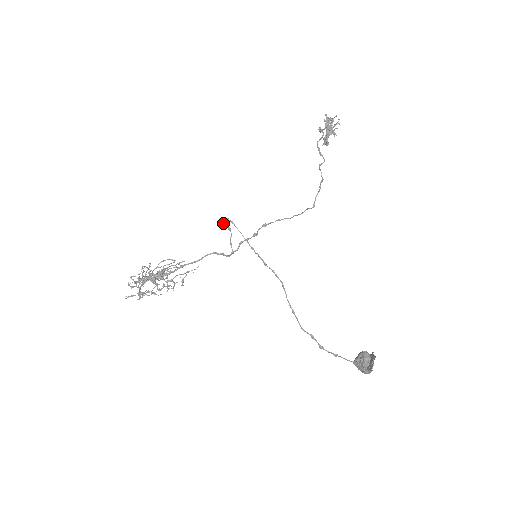
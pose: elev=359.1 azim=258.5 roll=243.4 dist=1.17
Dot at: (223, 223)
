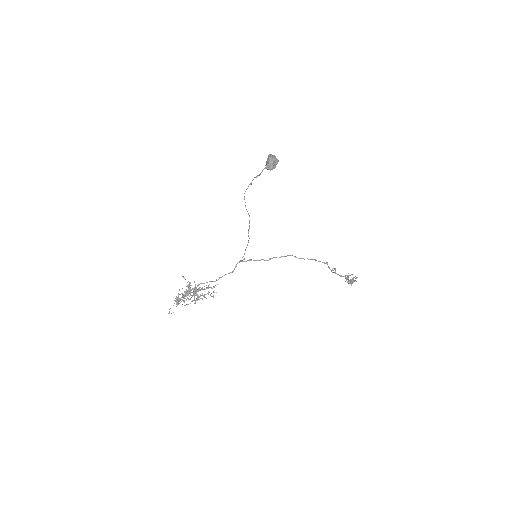
Dot at: occluded
